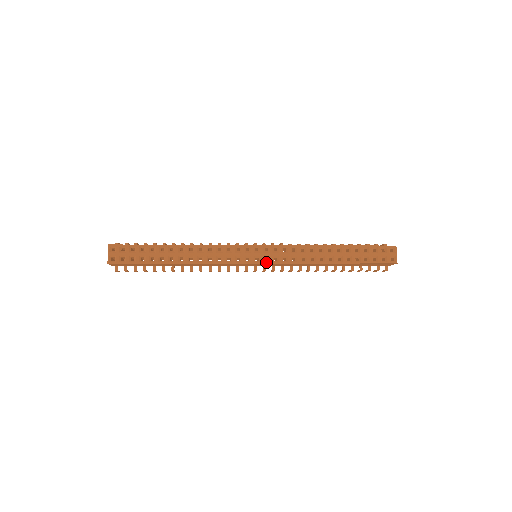
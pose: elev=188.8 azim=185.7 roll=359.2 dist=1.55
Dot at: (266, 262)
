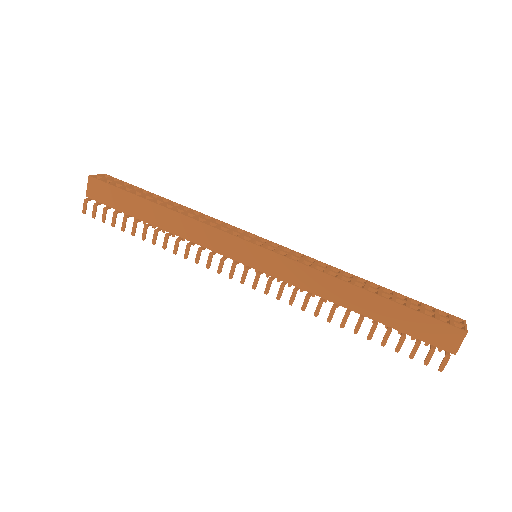
Dot at: (268, 249)
